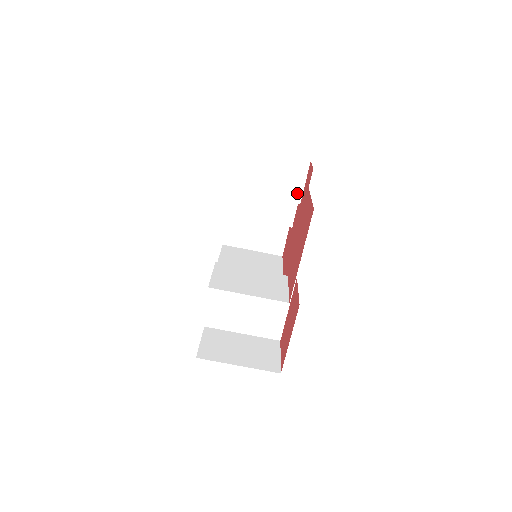
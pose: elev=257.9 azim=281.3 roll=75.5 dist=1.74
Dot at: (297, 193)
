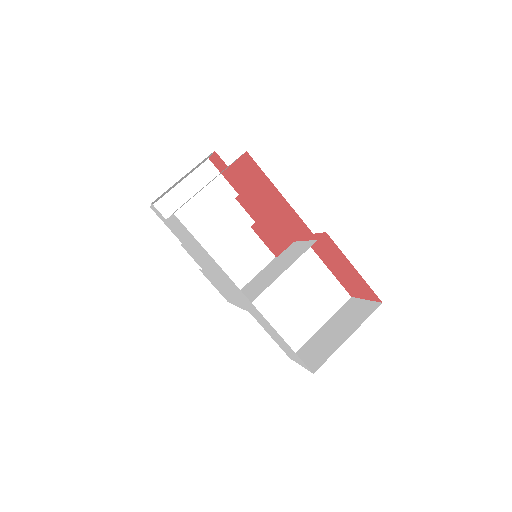
Dot at: (227, 190)
